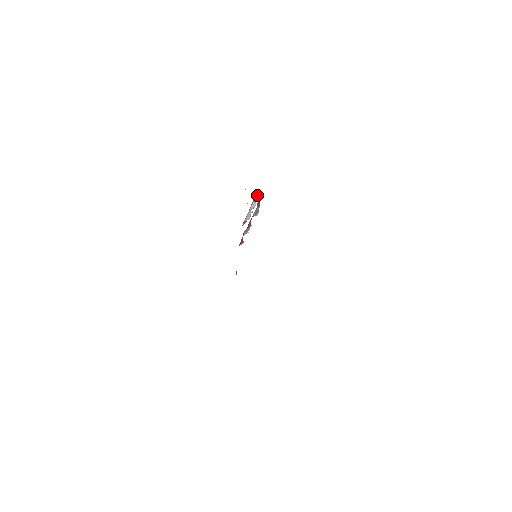
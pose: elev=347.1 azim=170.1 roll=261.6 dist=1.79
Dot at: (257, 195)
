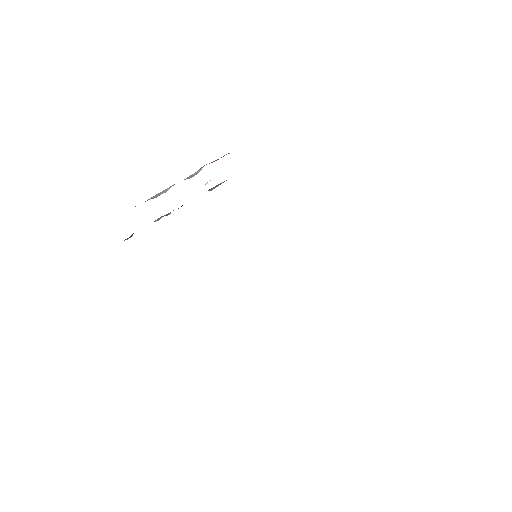
Dot at: occluded
